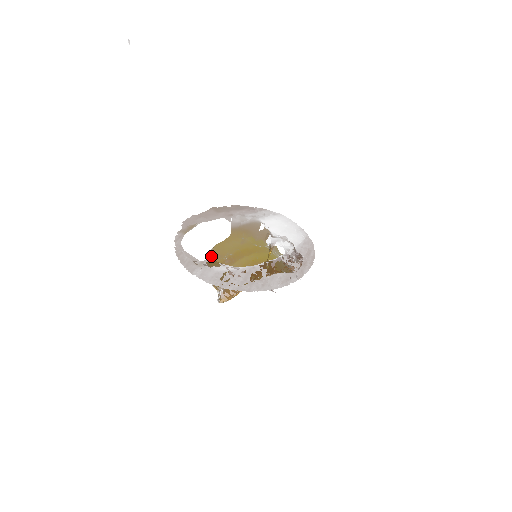
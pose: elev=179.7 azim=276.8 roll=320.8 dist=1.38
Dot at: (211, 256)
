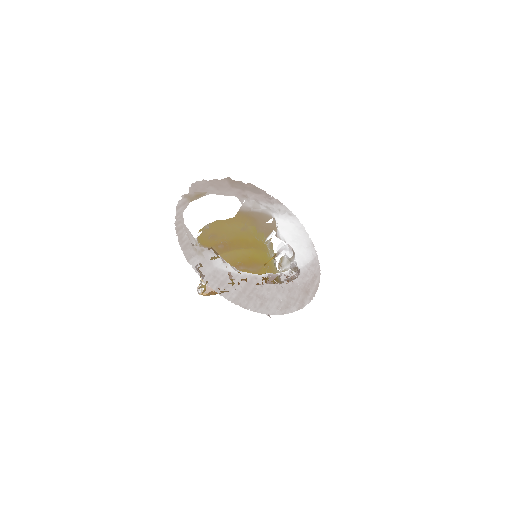
Dot at: (205, 231)
